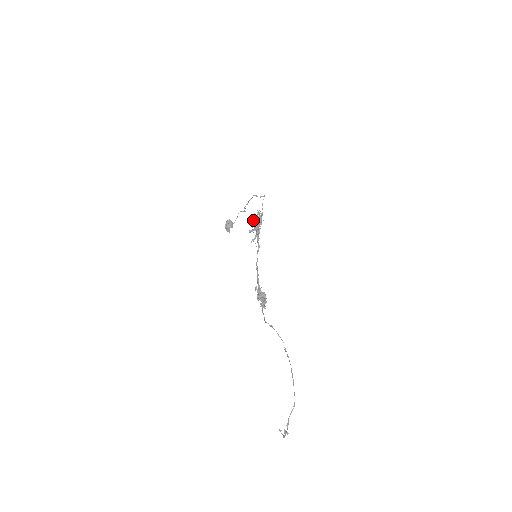
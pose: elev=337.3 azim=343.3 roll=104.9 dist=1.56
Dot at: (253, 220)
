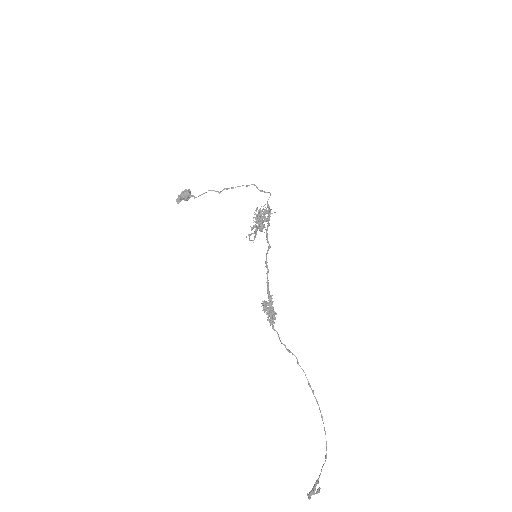
Dot at: (261, 213)
